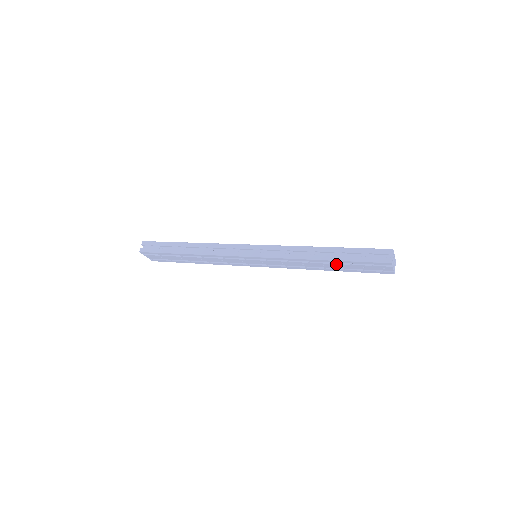
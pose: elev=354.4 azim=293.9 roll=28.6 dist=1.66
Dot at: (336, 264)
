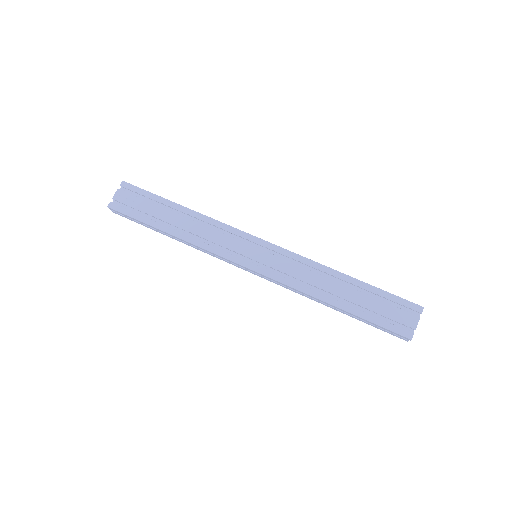
Dot at: occluded
